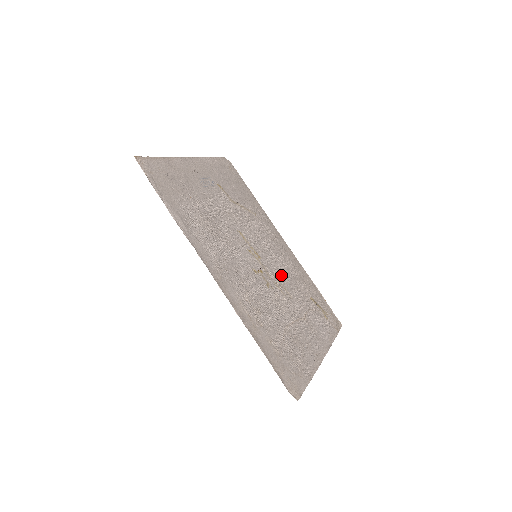
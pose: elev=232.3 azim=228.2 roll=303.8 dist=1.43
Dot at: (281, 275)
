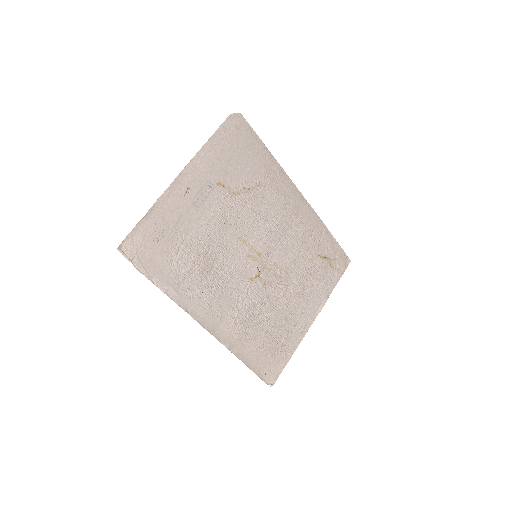
Dot at: (284, 255)
